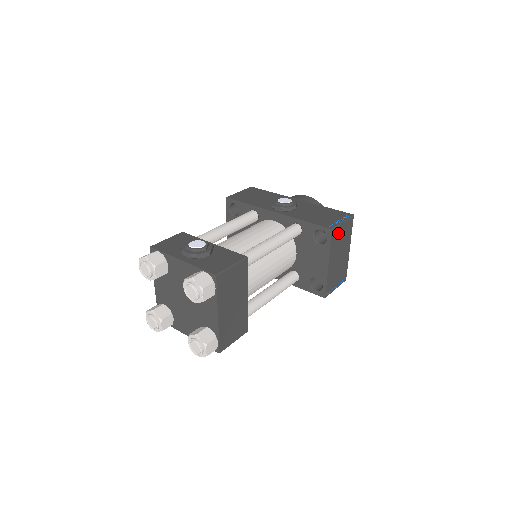
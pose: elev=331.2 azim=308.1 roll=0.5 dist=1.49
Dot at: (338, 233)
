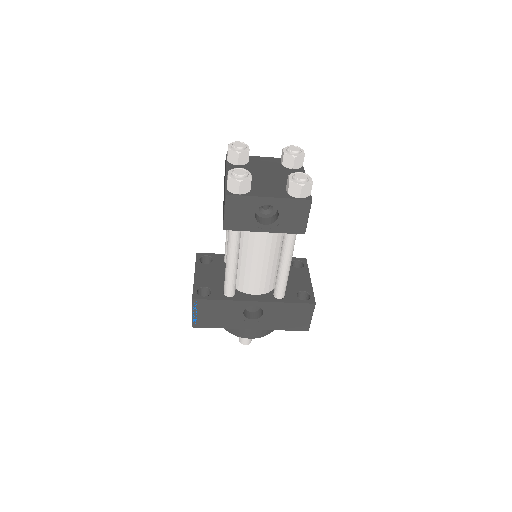
Dot at: occluded
